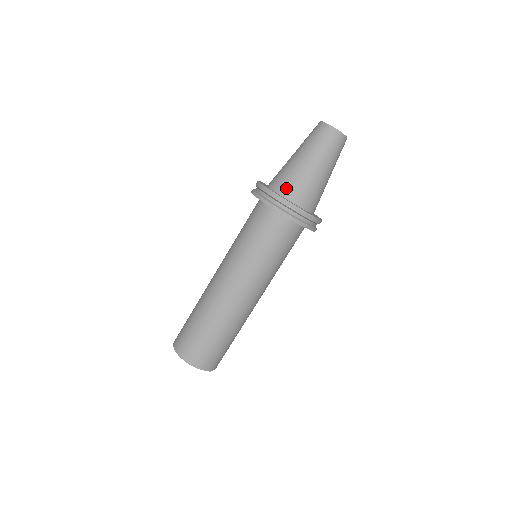
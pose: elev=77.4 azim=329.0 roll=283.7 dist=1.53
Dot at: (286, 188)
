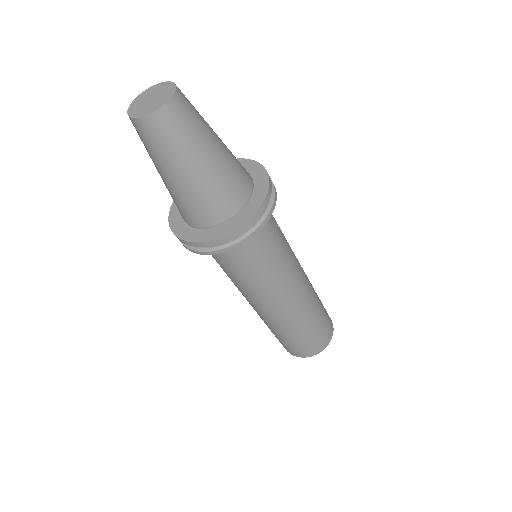
Dot at: (212, 216)
